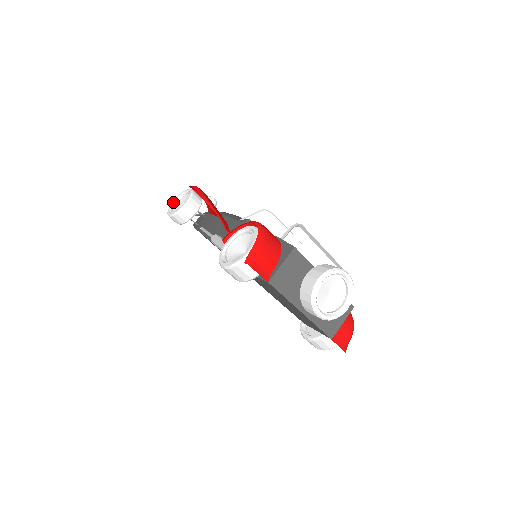
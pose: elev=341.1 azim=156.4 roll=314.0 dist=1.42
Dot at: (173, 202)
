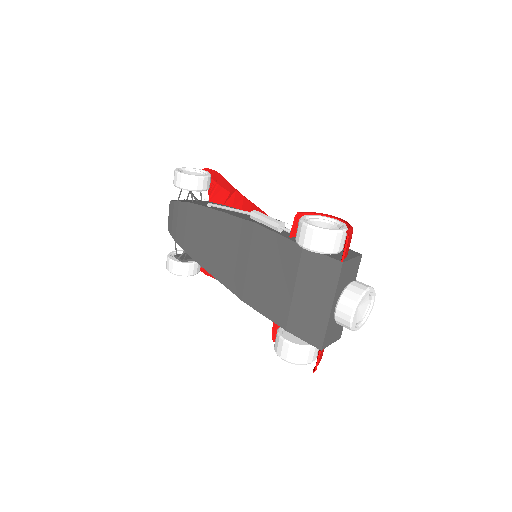
Dot at: (182, 168)
